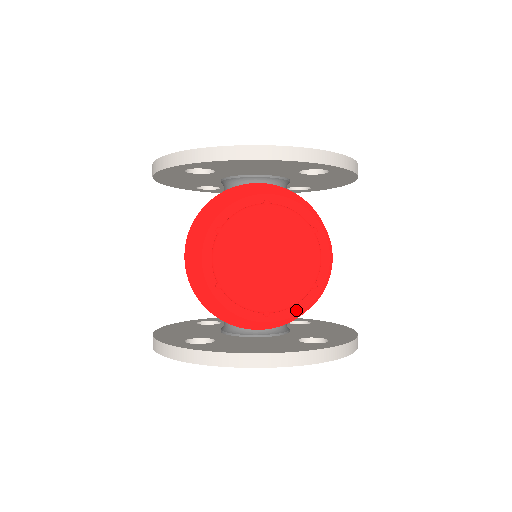
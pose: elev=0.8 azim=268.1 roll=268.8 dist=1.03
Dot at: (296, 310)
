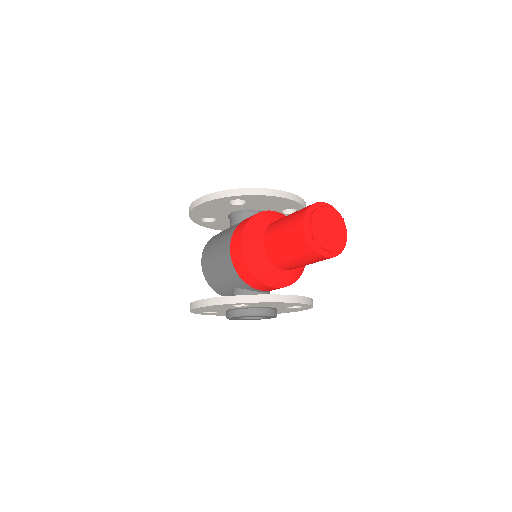
Dot at: (338, 252)
